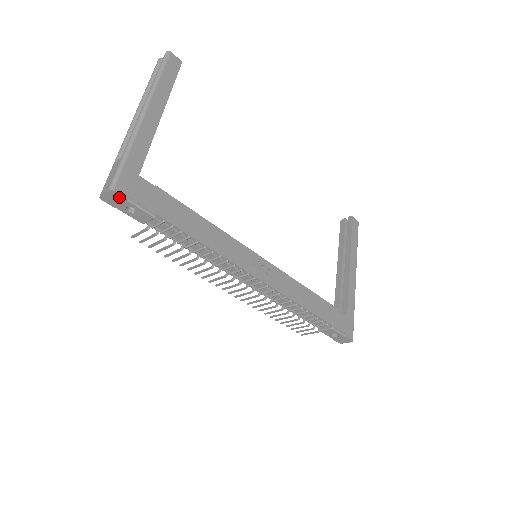
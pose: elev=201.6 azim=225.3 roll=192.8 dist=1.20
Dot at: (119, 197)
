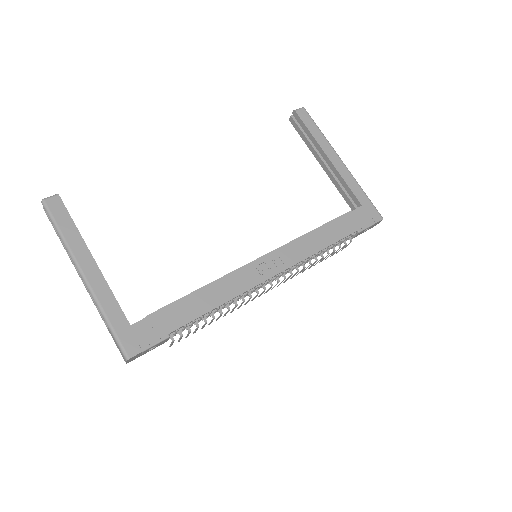
Dot at: (136, 355)
